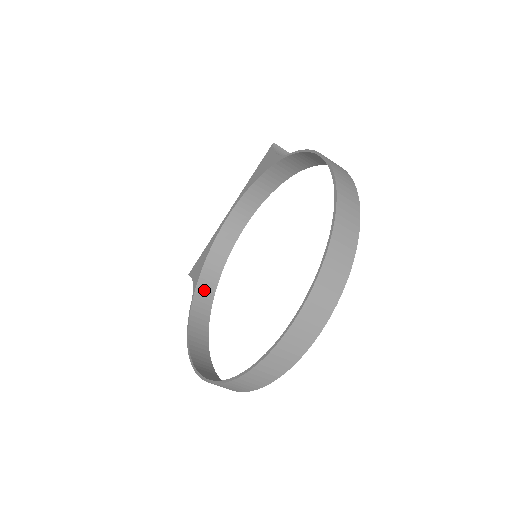
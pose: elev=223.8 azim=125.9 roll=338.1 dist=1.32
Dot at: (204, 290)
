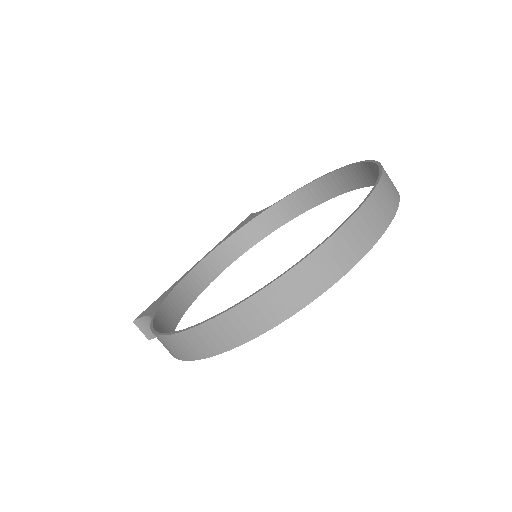
Dot at: (164, 320)
